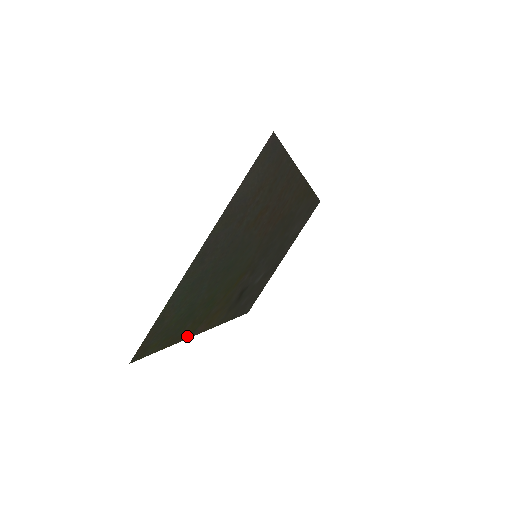
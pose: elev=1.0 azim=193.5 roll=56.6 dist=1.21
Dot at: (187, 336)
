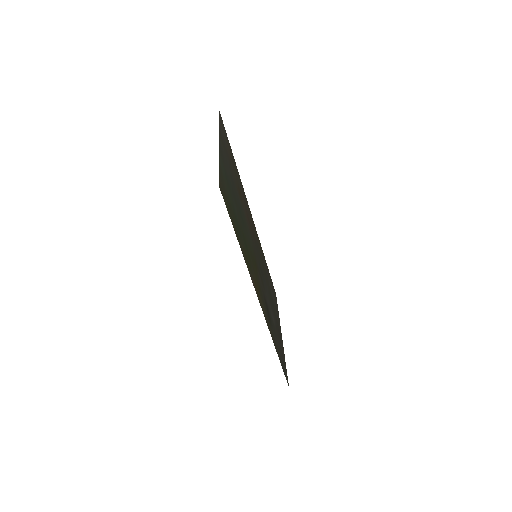
Dot at: (246, 264)
